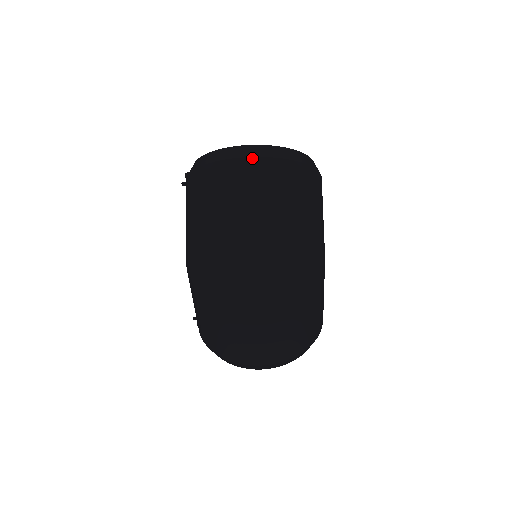
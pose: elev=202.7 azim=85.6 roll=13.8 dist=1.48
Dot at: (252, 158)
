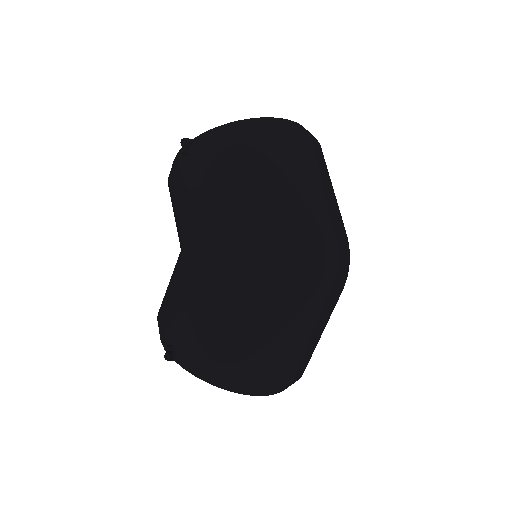
Dot at: (312, 137)
